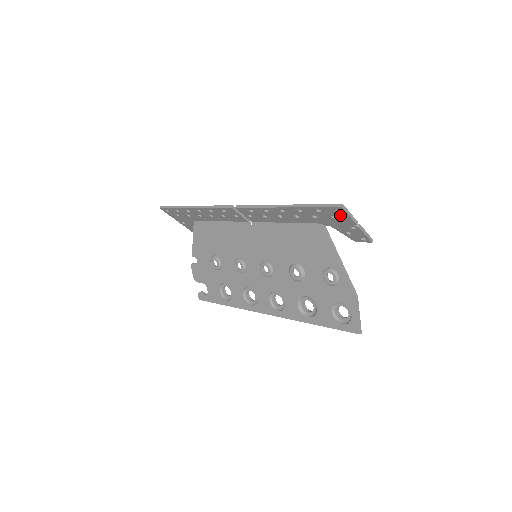
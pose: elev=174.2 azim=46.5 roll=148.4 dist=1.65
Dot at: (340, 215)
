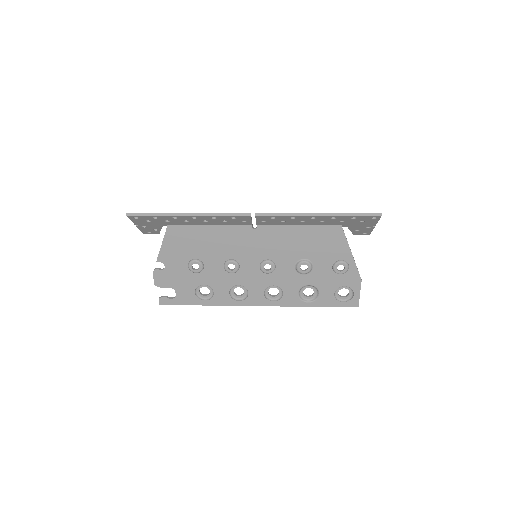
Dot at: (370, 220)
